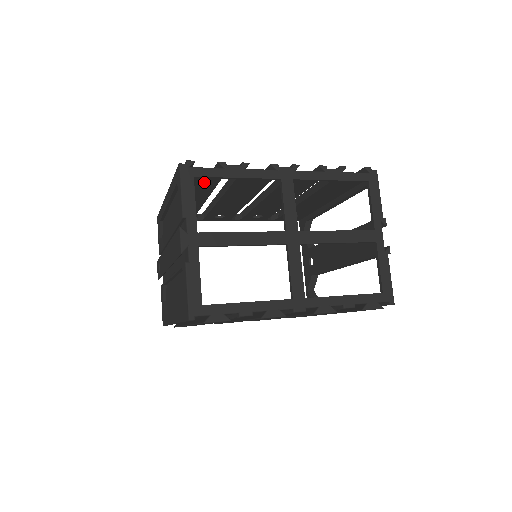
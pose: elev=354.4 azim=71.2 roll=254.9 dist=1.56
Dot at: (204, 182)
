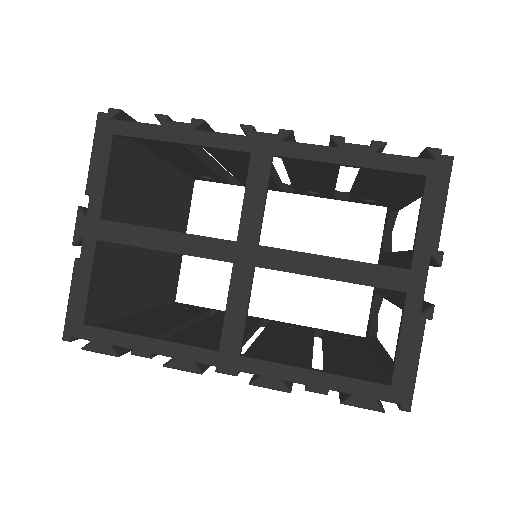
Dot at: occluded
